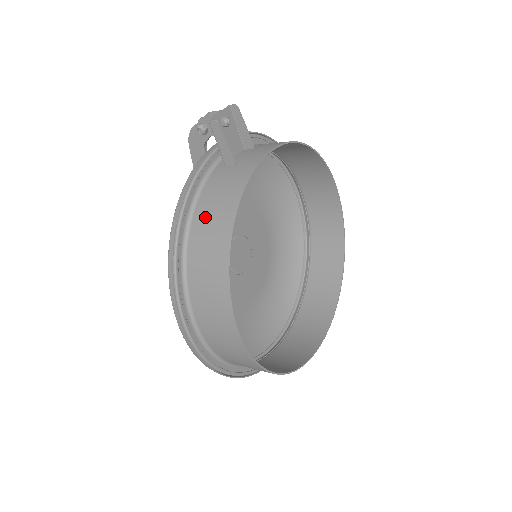
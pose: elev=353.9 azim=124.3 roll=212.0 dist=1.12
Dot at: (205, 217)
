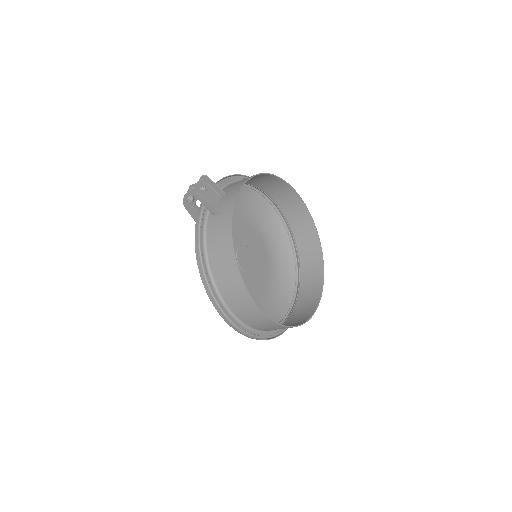
Dot at: (215, 253)
